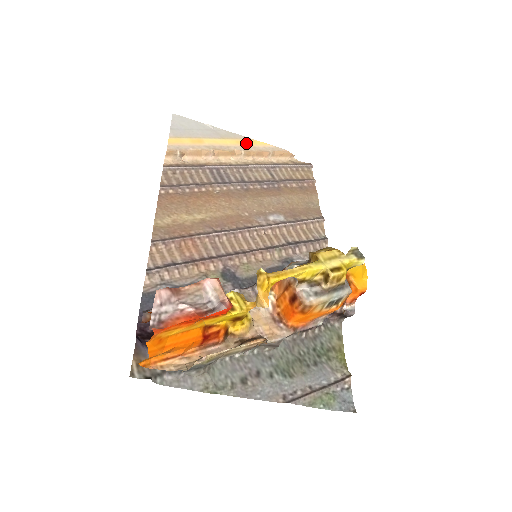
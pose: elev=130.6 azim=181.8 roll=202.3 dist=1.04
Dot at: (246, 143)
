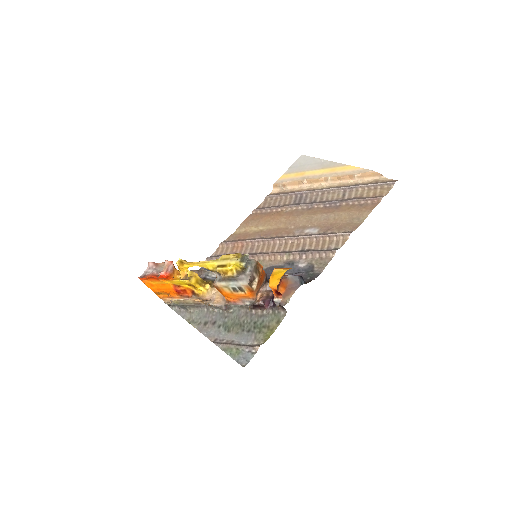
Dot at: (339, 170)
